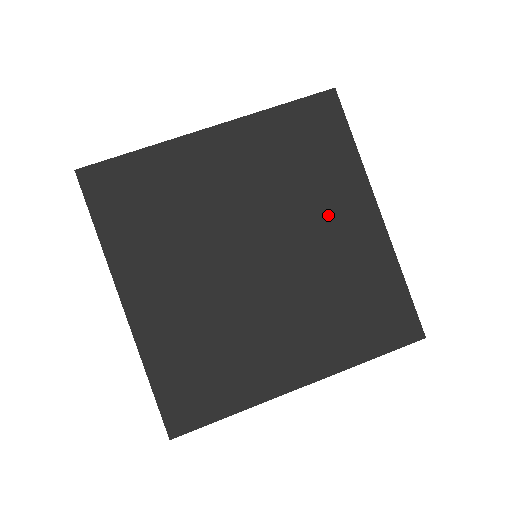
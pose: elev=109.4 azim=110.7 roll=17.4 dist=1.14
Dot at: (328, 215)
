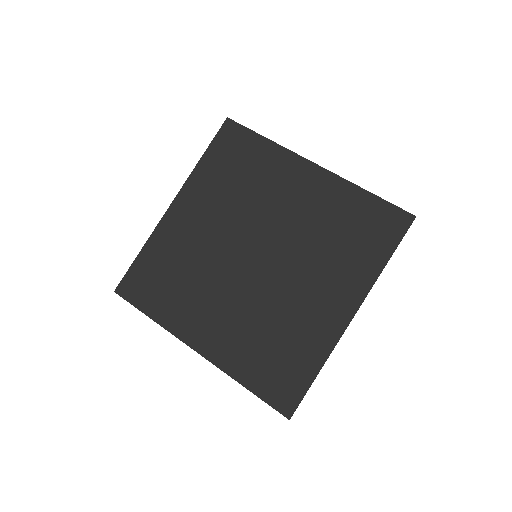
Dot at: (282, 194)
